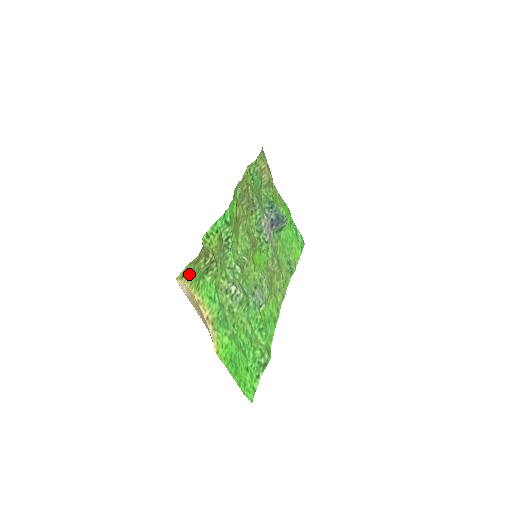
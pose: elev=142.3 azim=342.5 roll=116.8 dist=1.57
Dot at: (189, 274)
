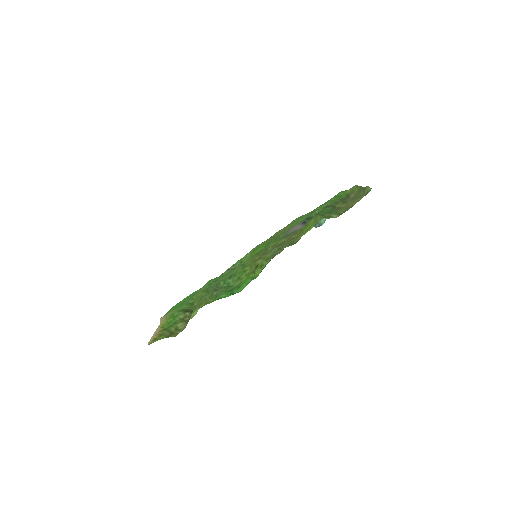
Dot at: (163, 333)
